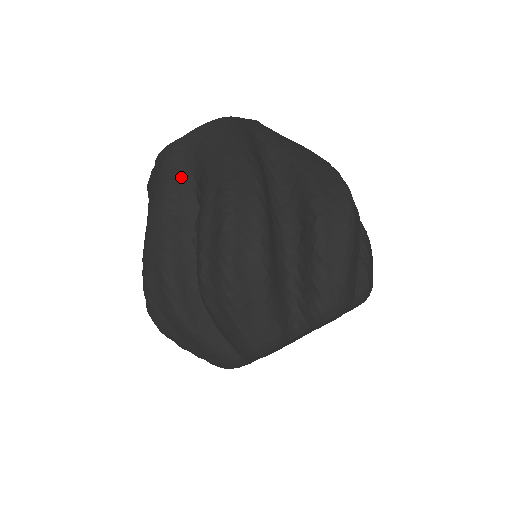
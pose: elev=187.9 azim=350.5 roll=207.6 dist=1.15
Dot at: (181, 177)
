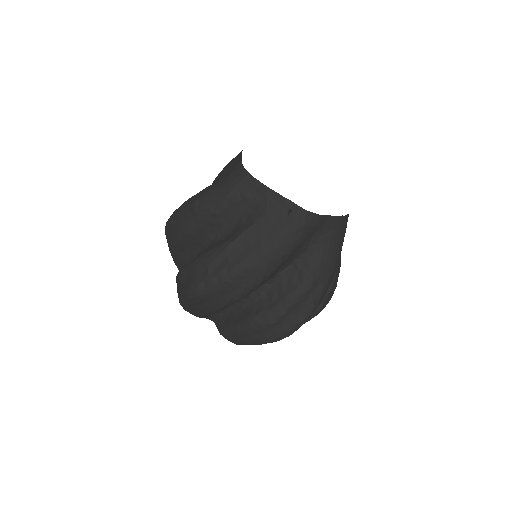
Dot at: (304, 243)
